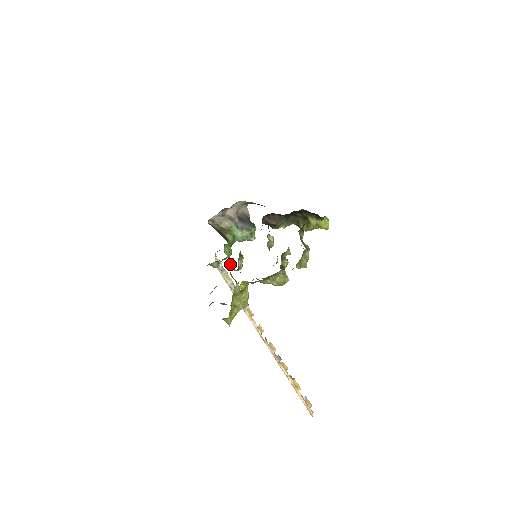
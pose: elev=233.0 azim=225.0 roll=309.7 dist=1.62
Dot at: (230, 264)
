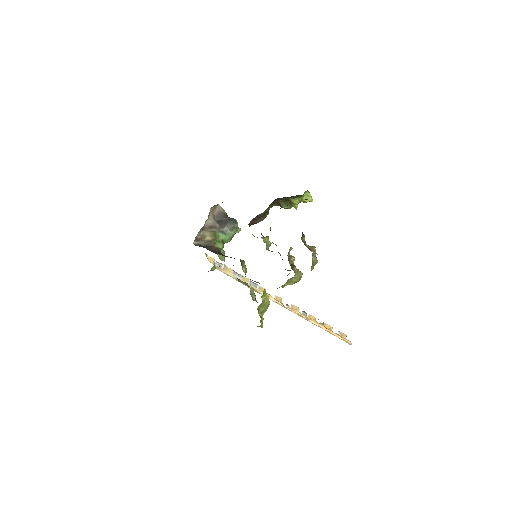
Dot at: occluded
